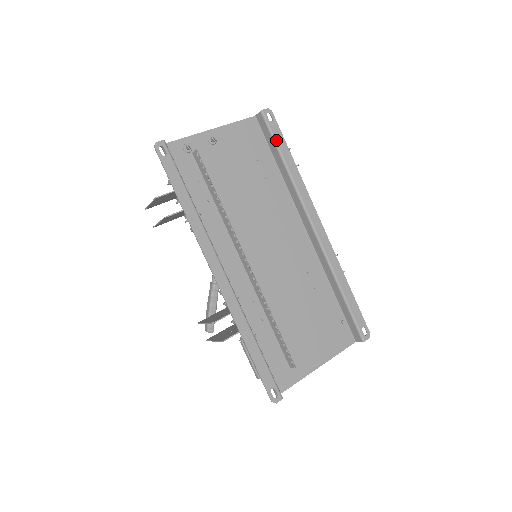
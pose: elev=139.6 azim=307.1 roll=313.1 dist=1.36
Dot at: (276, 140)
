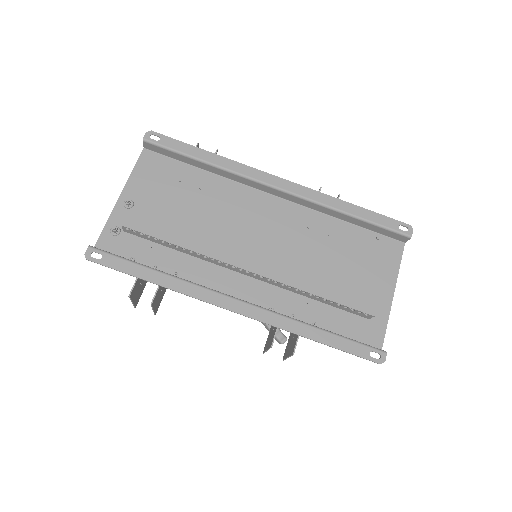
Dot at: (178, 151)
